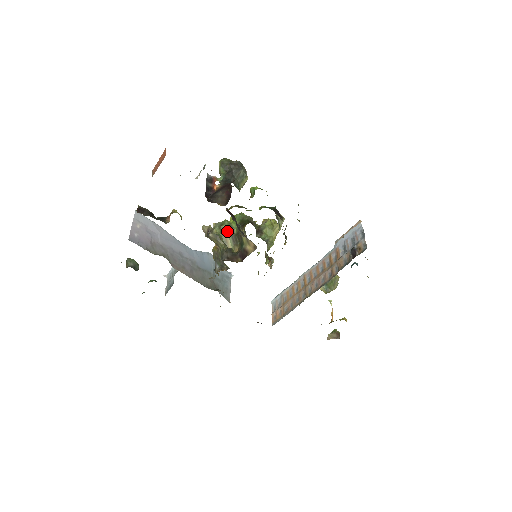
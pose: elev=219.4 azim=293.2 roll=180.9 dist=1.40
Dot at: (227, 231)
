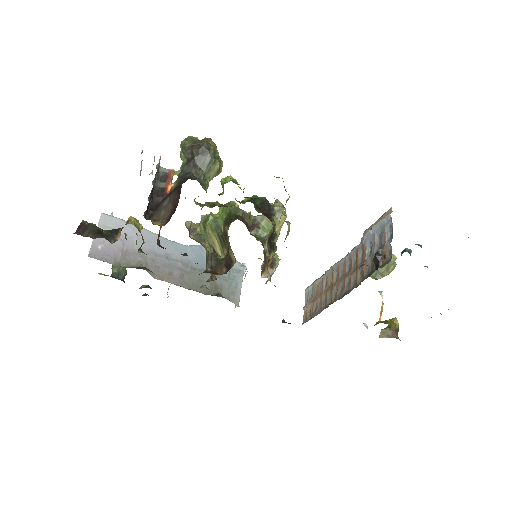
Dot at: (212, 229)
